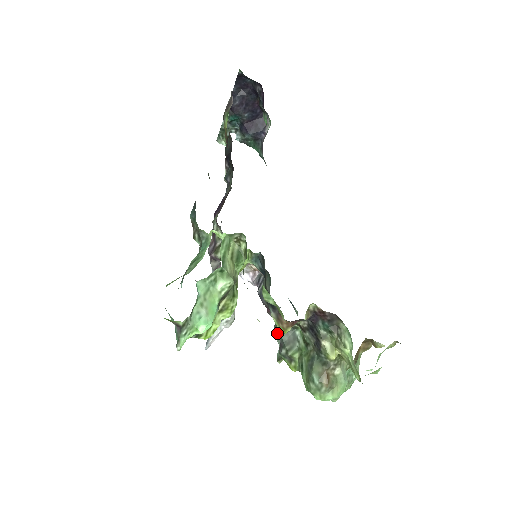
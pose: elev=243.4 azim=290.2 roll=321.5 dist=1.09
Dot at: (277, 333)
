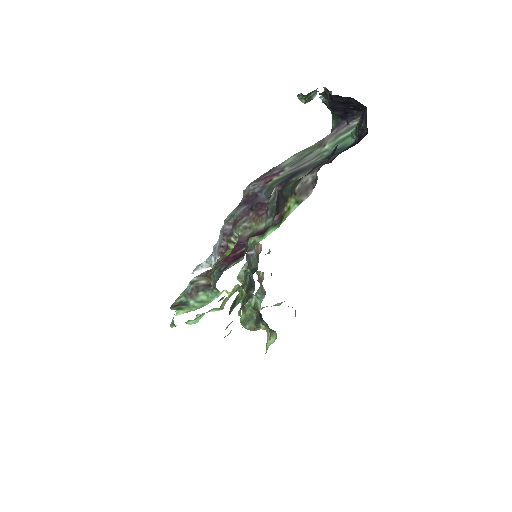
Dot at: (244, 277)
